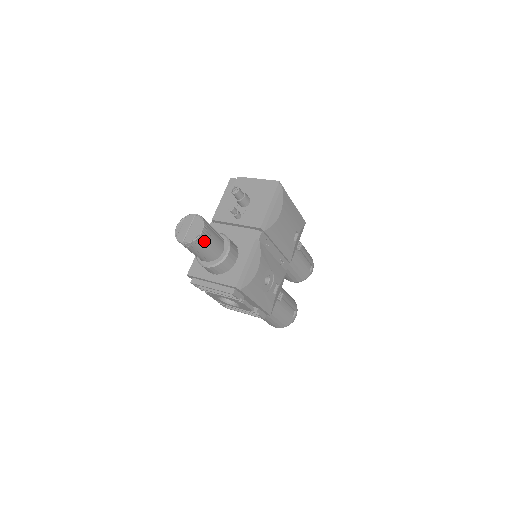
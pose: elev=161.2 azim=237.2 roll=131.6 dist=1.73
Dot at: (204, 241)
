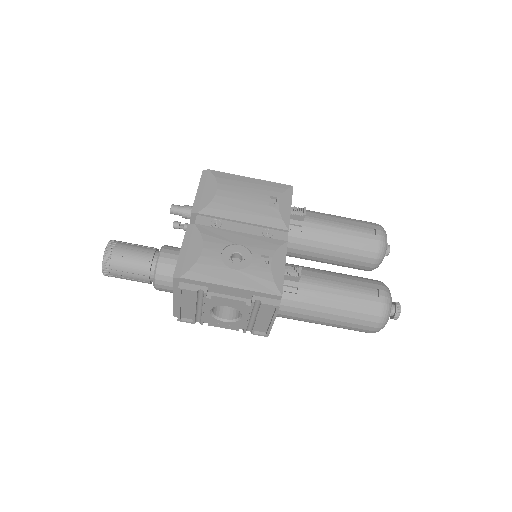
Dot at: (116, 256)
